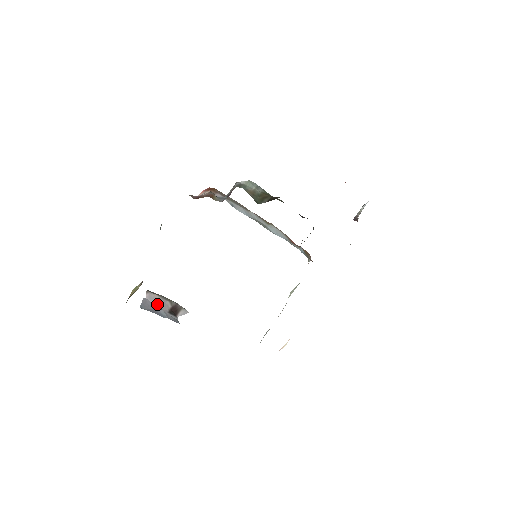
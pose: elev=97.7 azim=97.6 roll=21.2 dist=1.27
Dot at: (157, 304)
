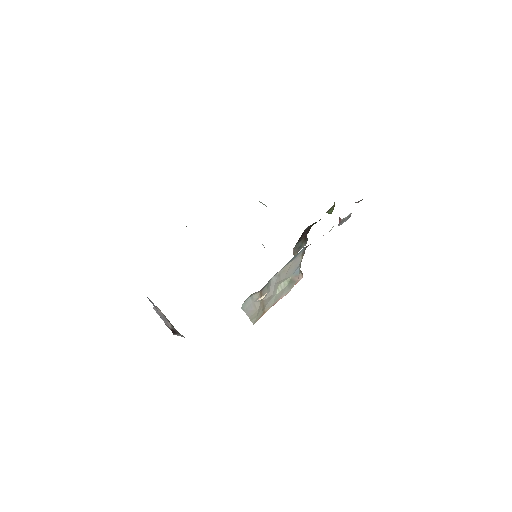
Dot at: (160, 316)
